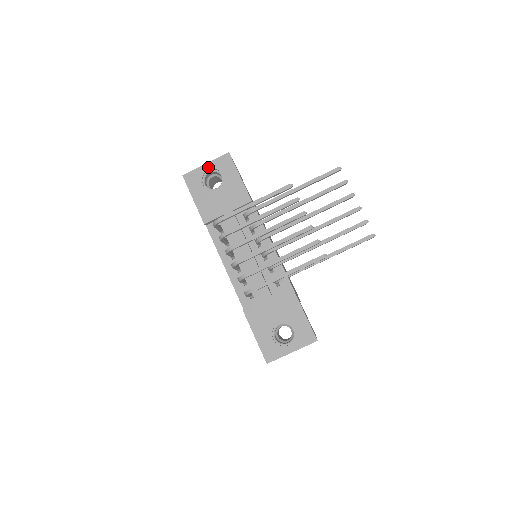
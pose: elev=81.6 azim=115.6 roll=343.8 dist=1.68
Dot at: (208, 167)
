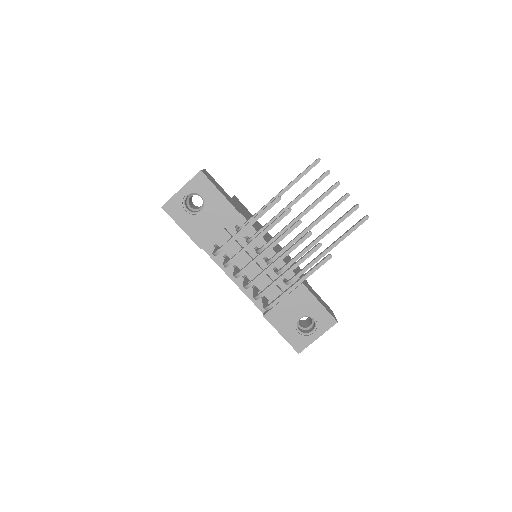
Dot at: (184, 191)
